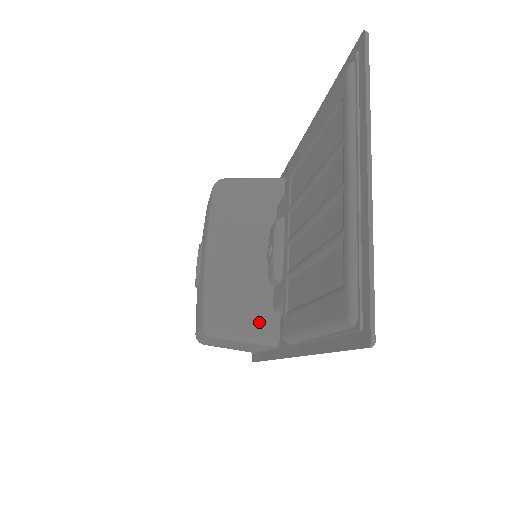
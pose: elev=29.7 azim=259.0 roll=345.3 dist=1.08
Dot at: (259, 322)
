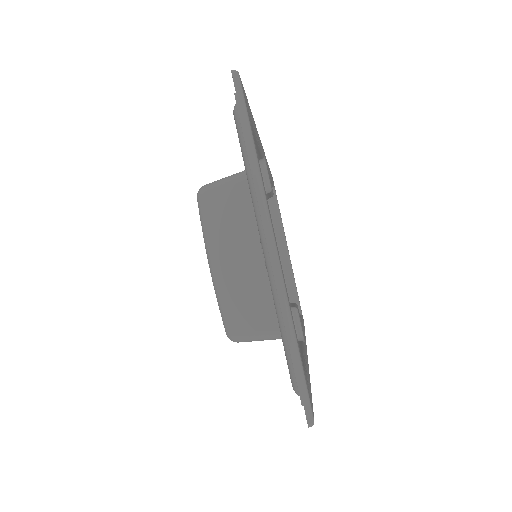
Dot at: (274, 321)
